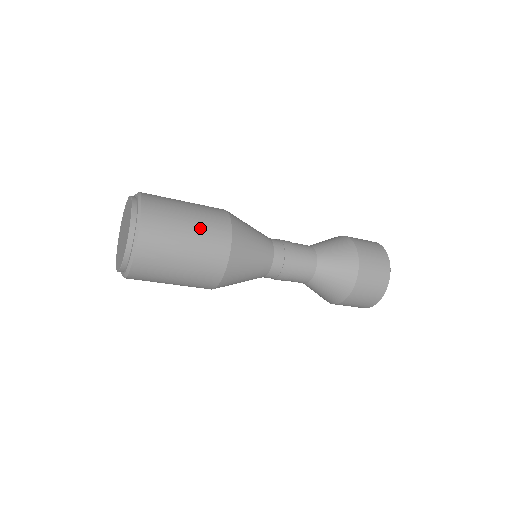
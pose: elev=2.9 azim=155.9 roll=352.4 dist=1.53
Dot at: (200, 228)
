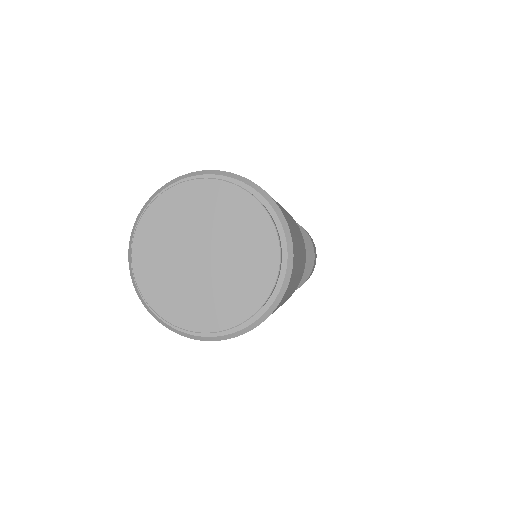
Dot at: (296, 228)
